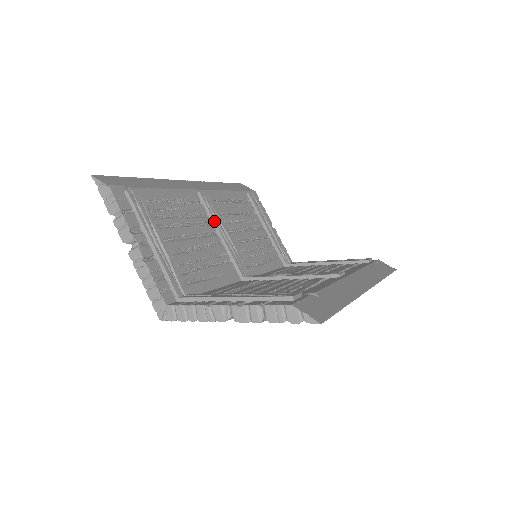
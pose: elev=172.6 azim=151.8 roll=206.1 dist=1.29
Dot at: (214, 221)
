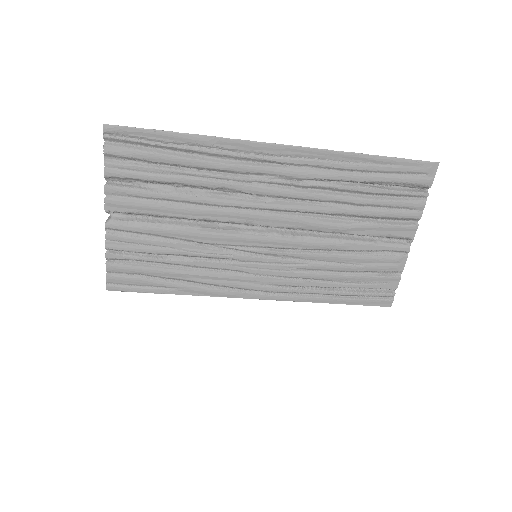
Dot at: occluded
